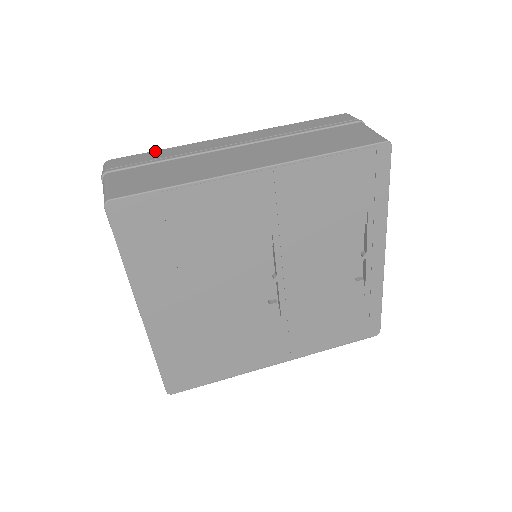
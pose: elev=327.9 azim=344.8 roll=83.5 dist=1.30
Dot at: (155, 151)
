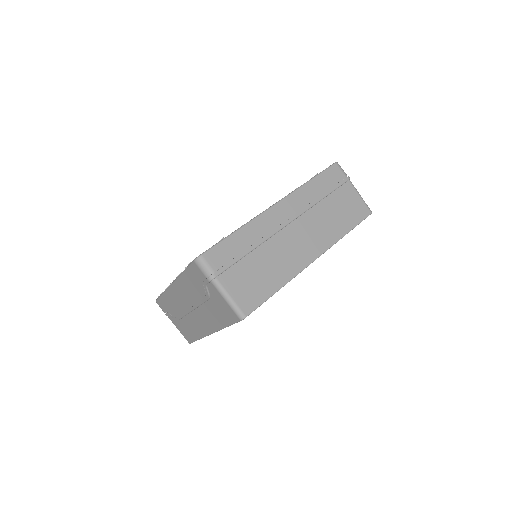
Dot at: (232, 236)
